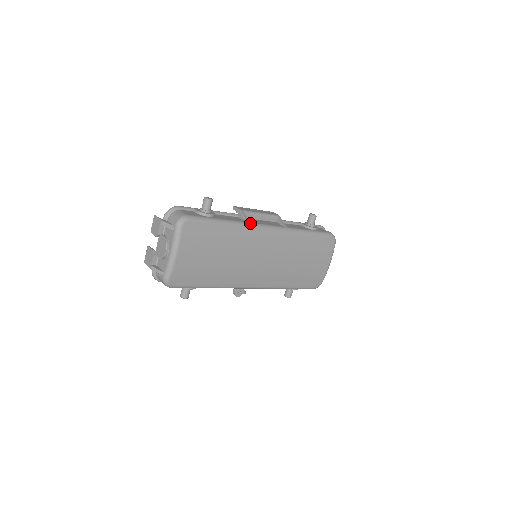
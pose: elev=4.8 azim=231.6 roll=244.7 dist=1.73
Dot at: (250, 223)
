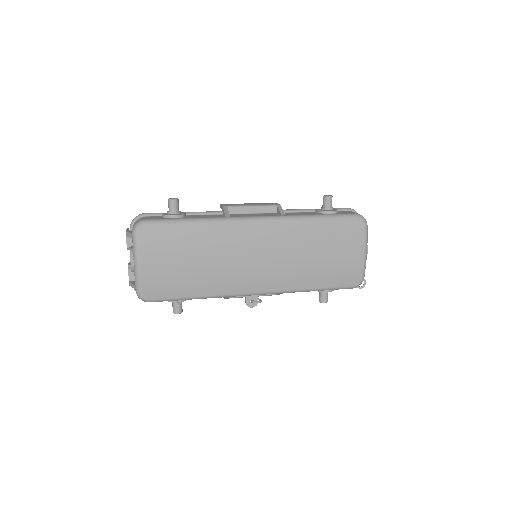
Dot at: (229, 217)
